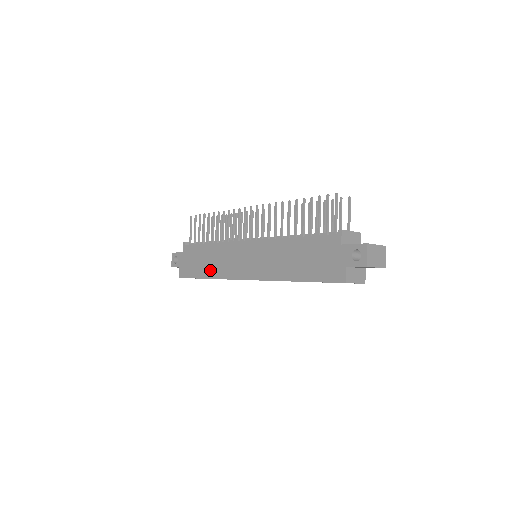
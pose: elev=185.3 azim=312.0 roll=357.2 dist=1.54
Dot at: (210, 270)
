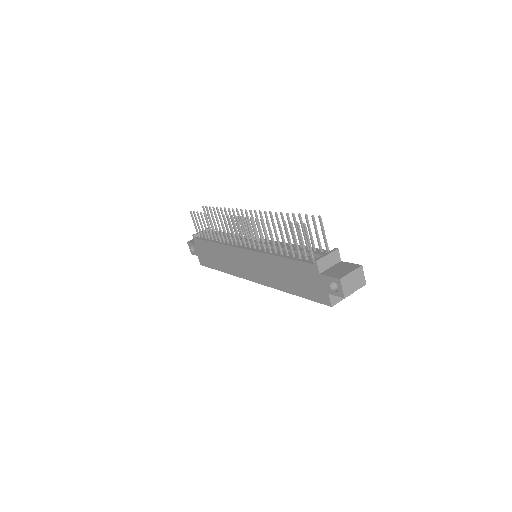
Dot at: (222, 266)
